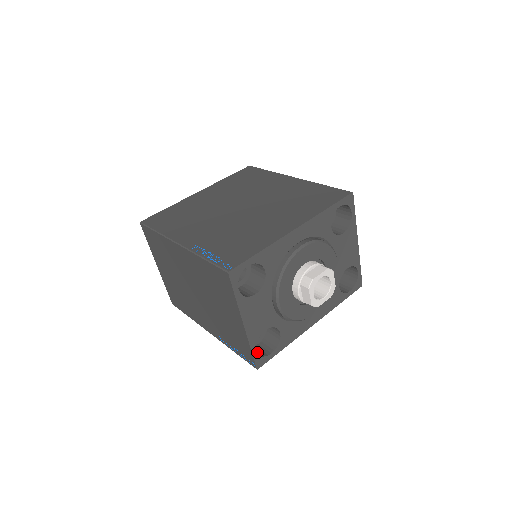
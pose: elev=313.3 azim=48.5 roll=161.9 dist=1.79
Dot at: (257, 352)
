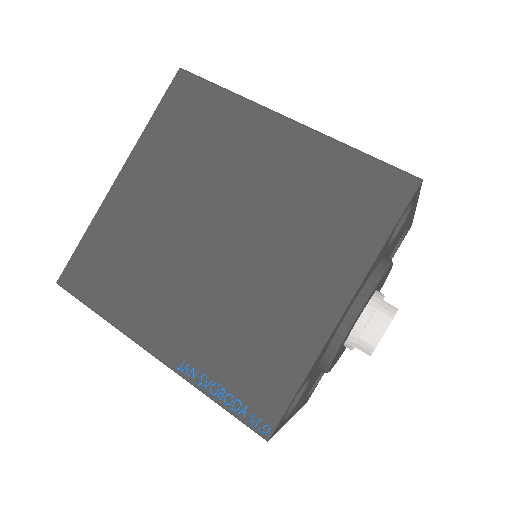
Dot at: occluded
